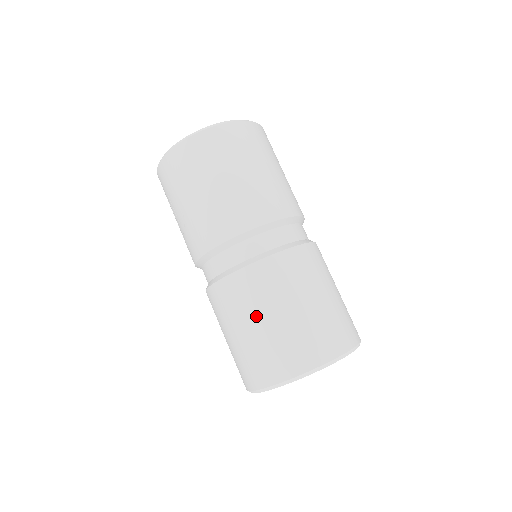
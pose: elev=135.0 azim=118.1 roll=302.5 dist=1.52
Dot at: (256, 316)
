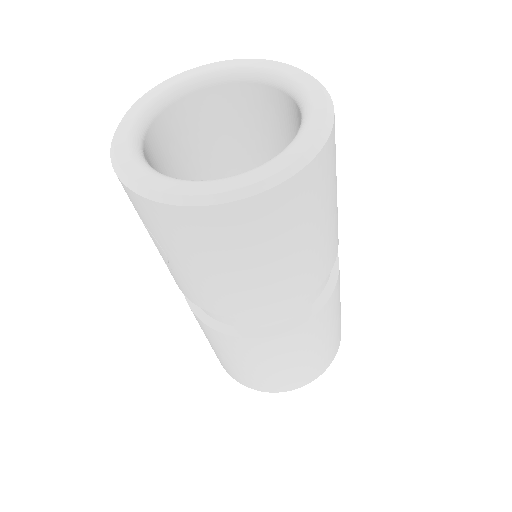
Dot at: (251, 364)
